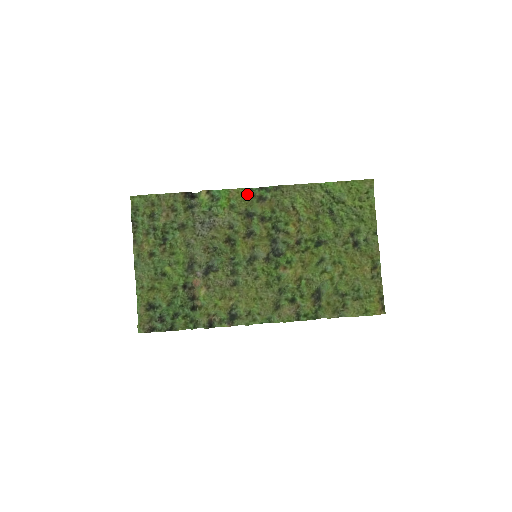
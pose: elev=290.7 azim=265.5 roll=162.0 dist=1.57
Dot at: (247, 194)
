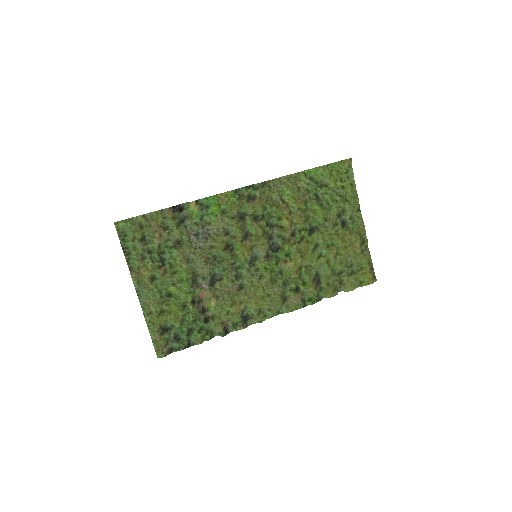
Dot at: (236, 196)
